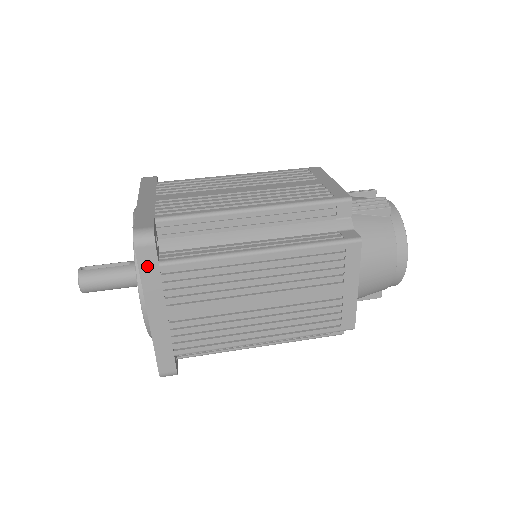
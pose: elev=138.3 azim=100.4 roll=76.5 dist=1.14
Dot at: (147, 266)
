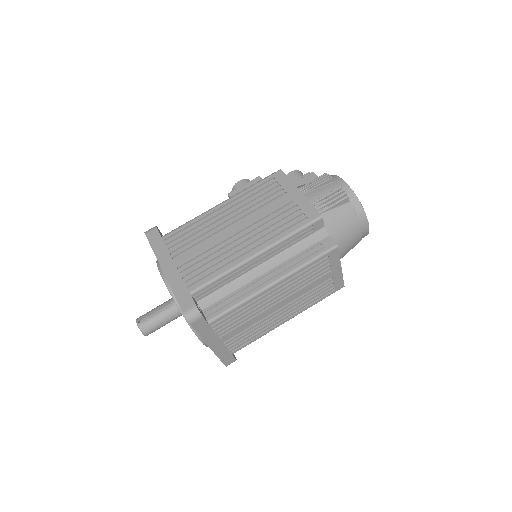
Dot at: (201, 328)
